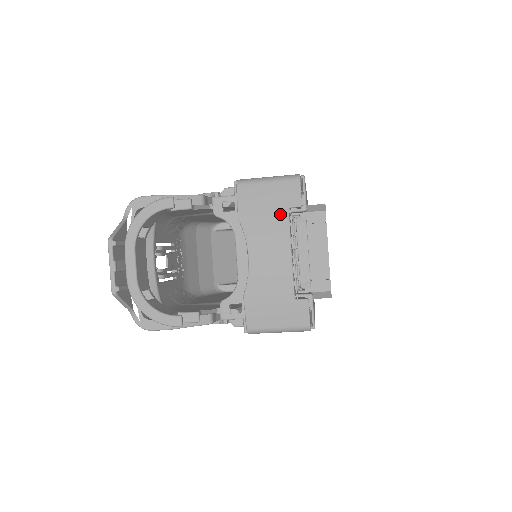
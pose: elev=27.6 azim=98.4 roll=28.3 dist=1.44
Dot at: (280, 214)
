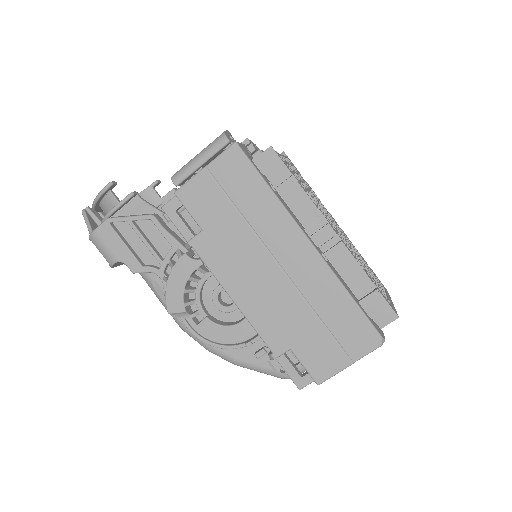
Dot at: occluded
